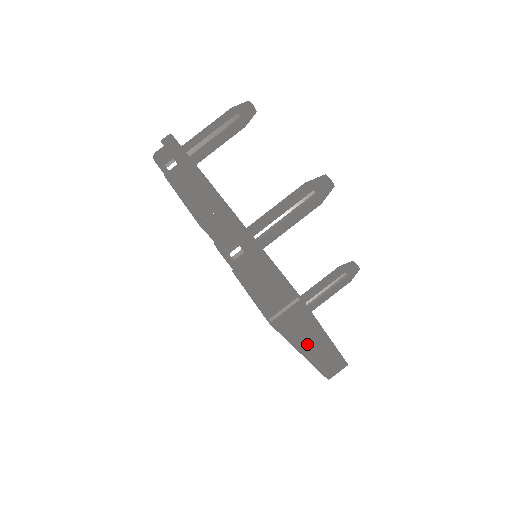
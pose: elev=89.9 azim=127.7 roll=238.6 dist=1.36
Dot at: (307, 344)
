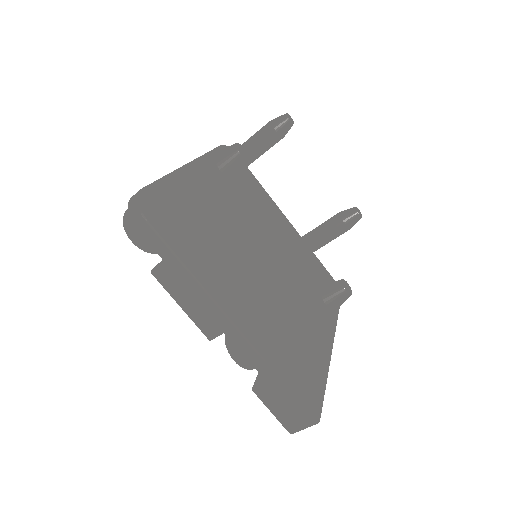
Dot at: occluded
